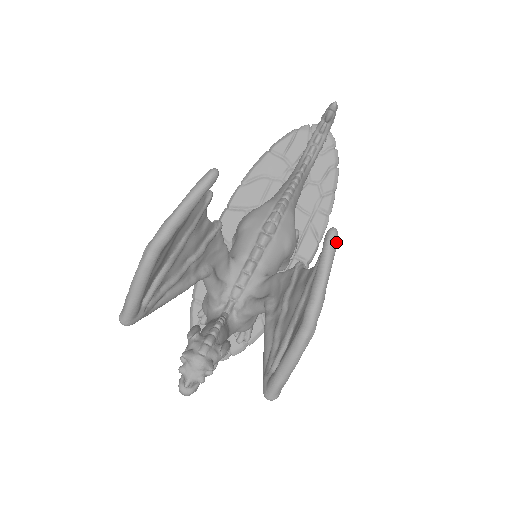
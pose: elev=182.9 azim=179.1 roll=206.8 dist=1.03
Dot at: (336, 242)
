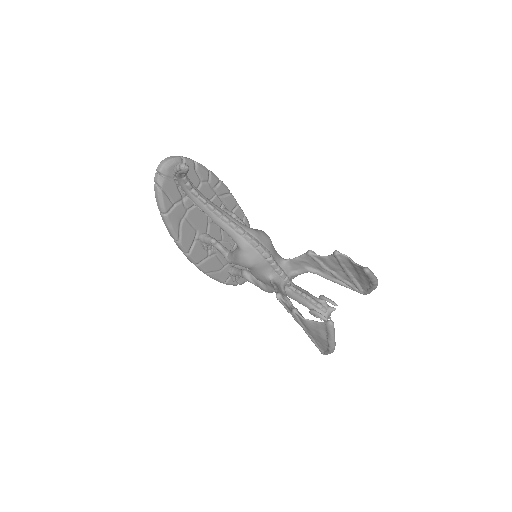
Dot at: (370, 270)
